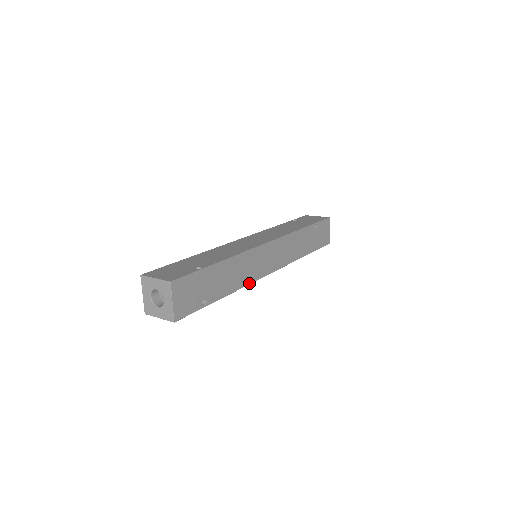
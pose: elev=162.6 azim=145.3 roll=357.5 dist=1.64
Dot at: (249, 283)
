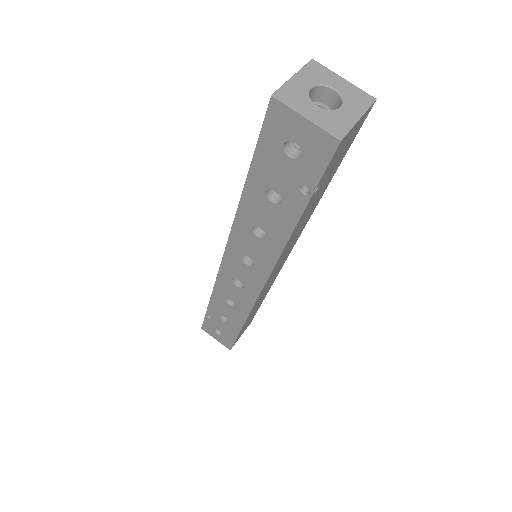
Dot at: (278, 259)
